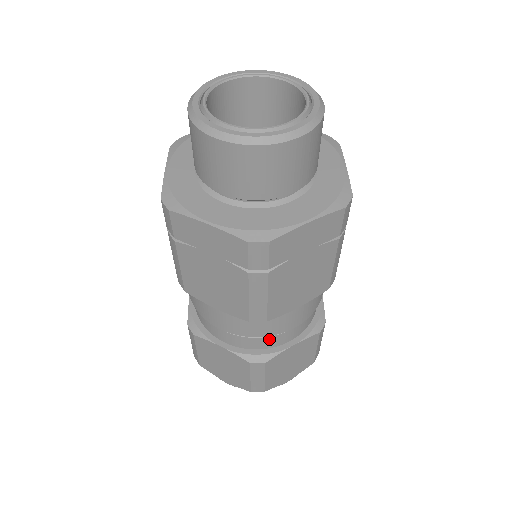
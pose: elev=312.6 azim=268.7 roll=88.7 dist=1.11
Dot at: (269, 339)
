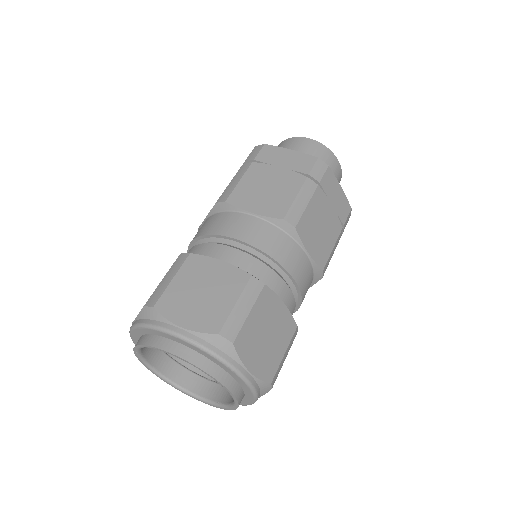
Dot at: (211, 247)
